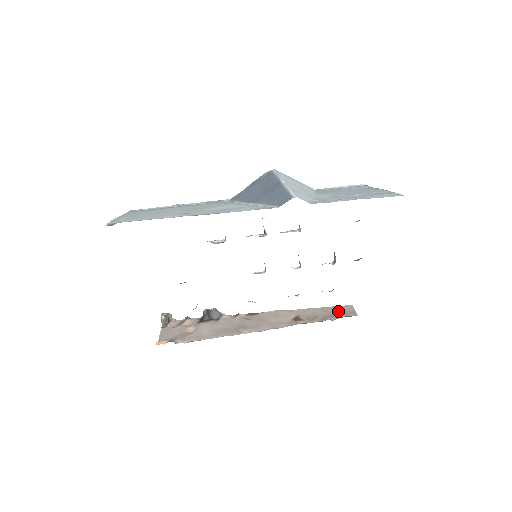
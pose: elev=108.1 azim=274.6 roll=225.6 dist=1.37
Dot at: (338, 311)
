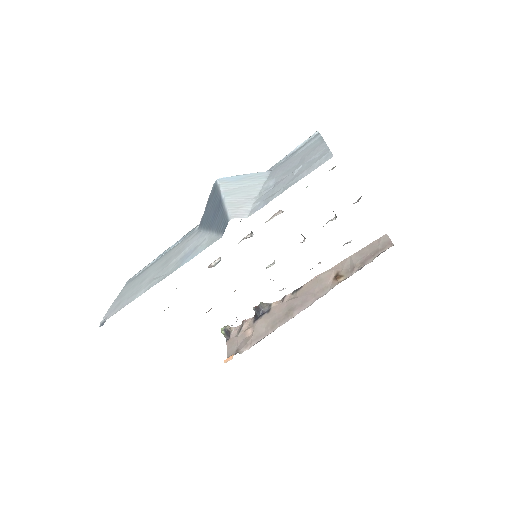
Dot at: (374, 249)
